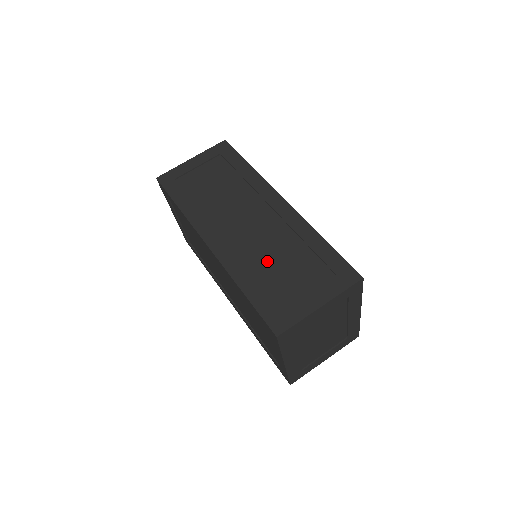
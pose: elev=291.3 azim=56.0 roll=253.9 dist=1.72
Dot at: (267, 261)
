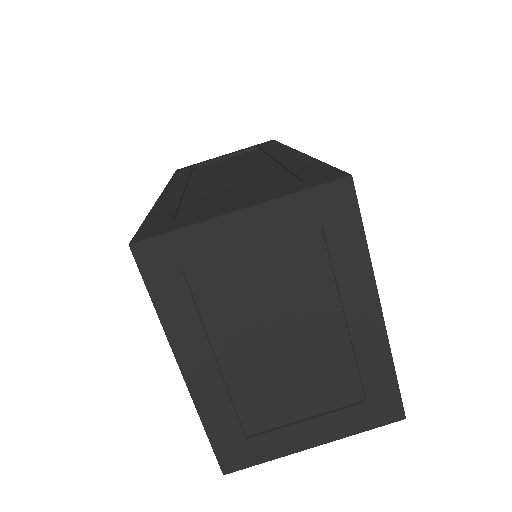
Dot at: (216, 191)
